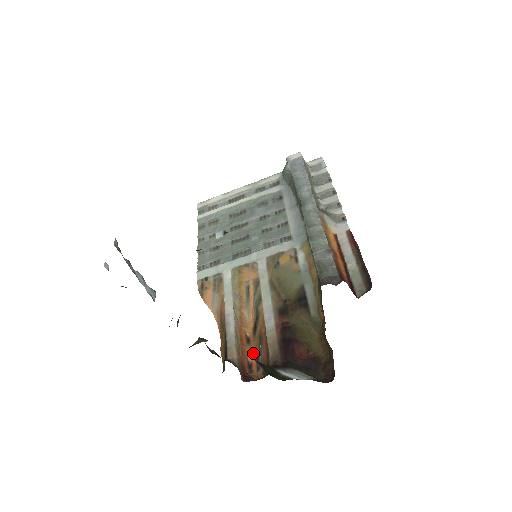
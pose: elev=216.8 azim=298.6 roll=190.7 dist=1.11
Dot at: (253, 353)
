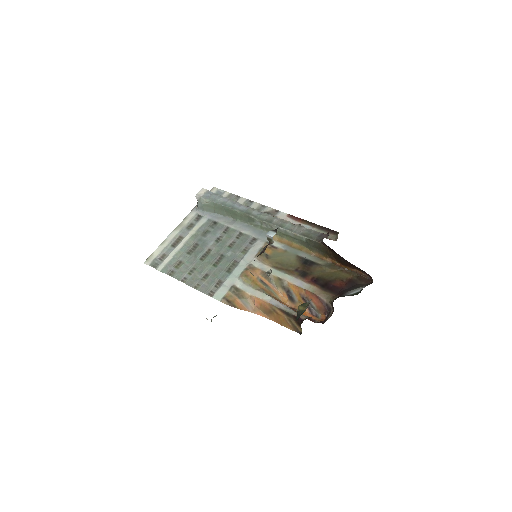
Dot at: occluded
